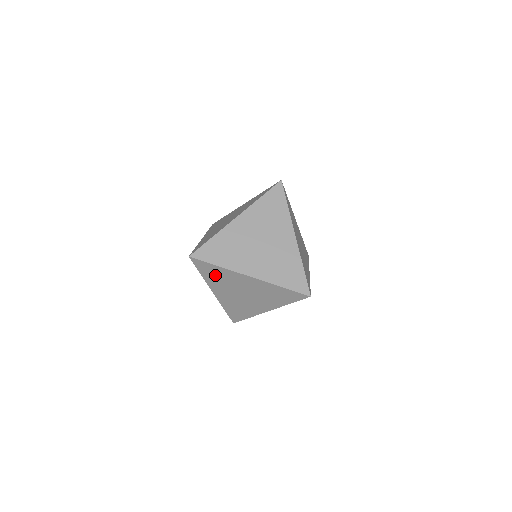
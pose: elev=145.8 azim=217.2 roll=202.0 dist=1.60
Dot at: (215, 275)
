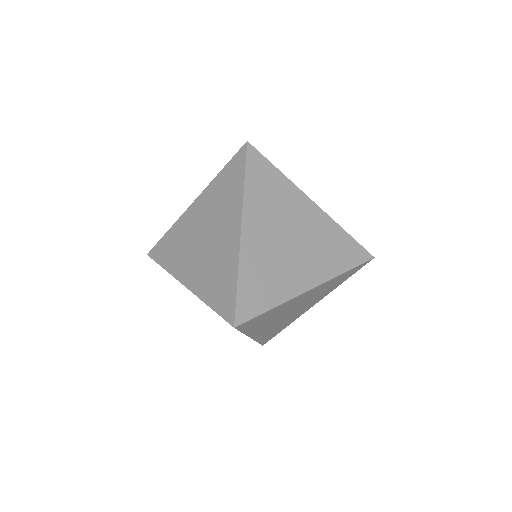
Dot at: (266, 188)
